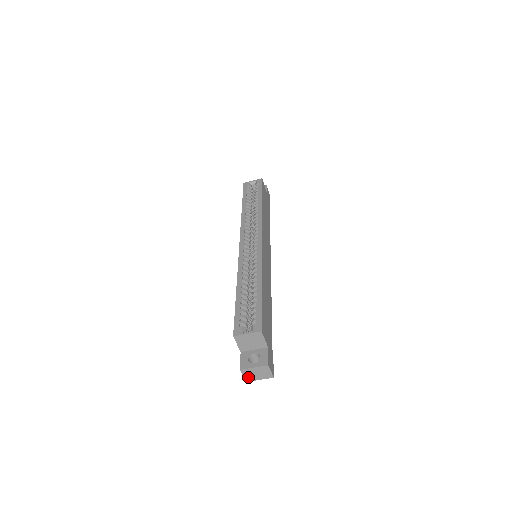
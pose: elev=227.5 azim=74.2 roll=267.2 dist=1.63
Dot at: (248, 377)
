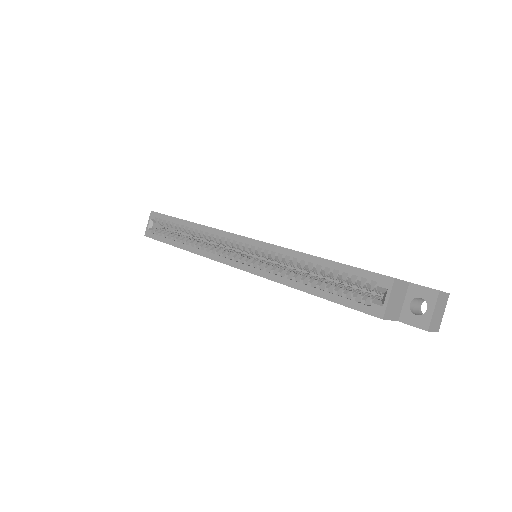
Dot at: (436, 326)
